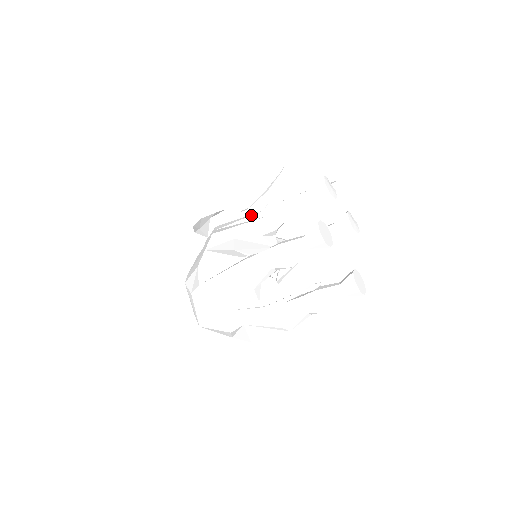
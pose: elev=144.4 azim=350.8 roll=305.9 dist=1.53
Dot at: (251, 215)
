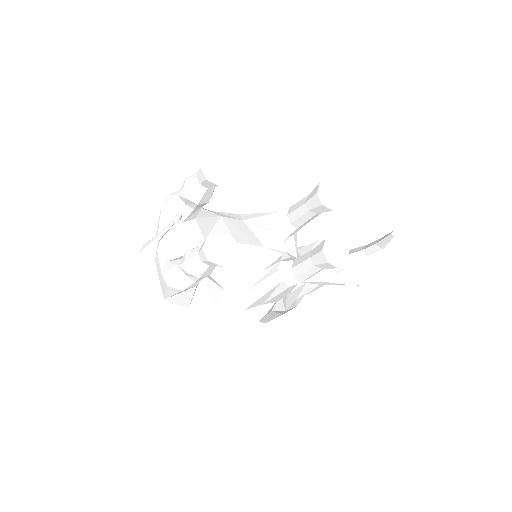
Dot at: occluded
